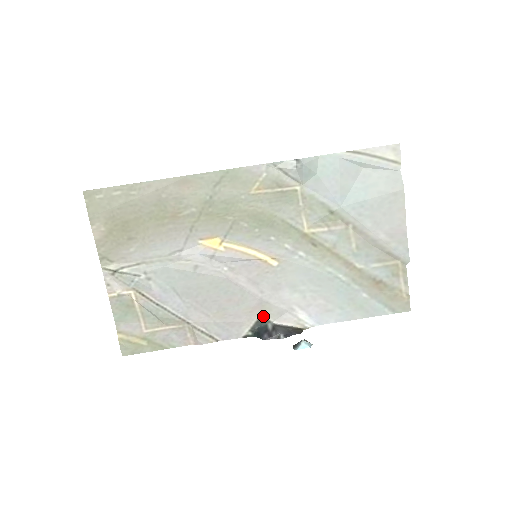
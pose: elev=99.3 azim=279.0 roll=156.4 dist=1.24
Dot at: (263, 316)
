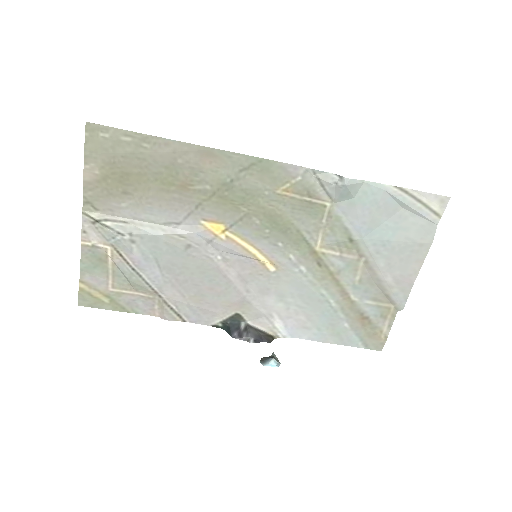
Dot at: (240, 313)
